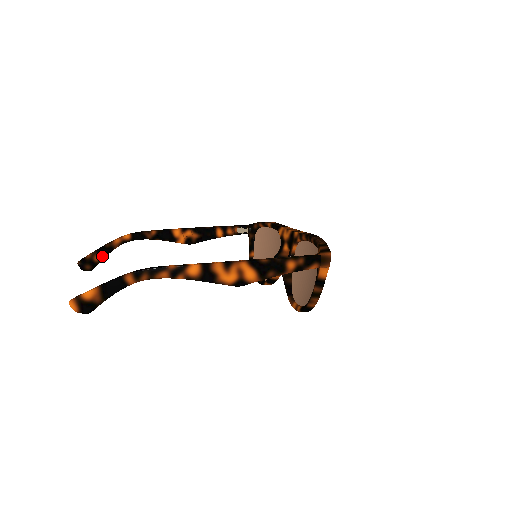
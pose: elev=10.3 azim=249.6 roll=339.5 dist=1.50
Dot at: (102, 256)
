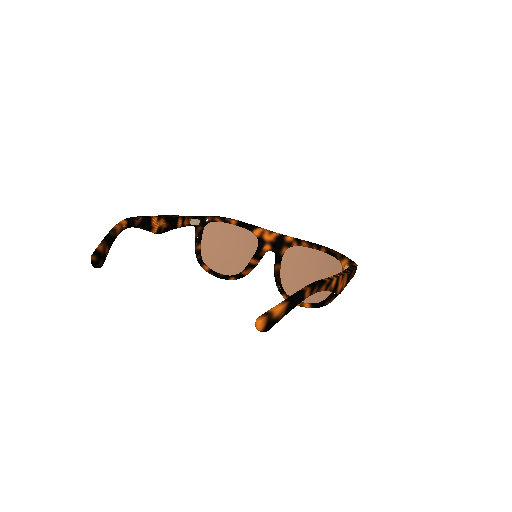
Dot at: (109, 248)
